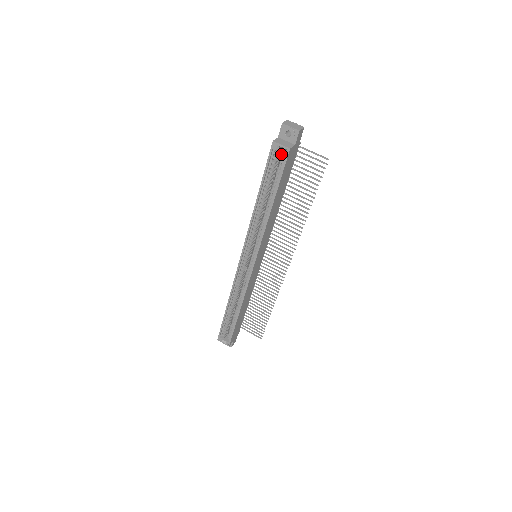
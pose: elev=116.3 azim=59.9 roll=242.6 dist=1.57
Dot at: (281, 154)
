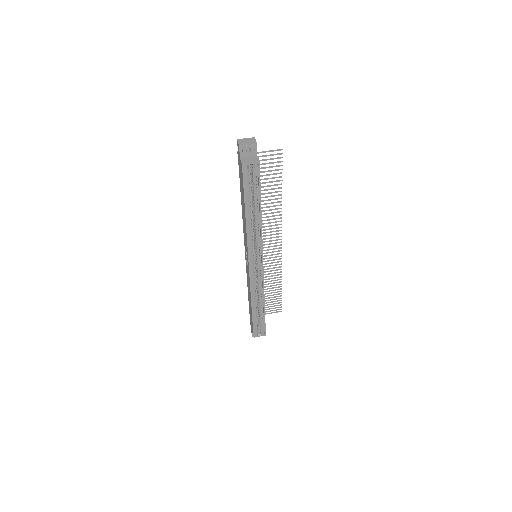
Dot at: occluded
